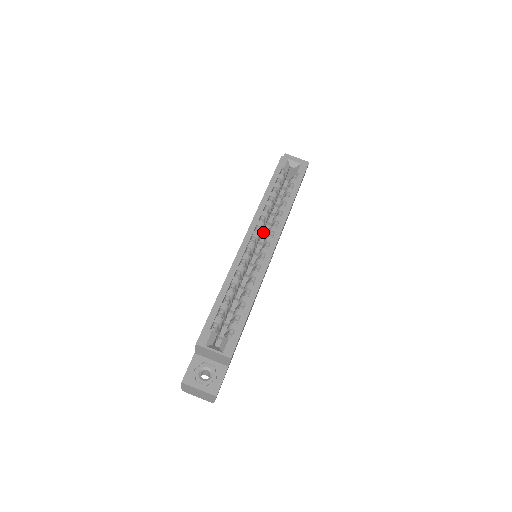
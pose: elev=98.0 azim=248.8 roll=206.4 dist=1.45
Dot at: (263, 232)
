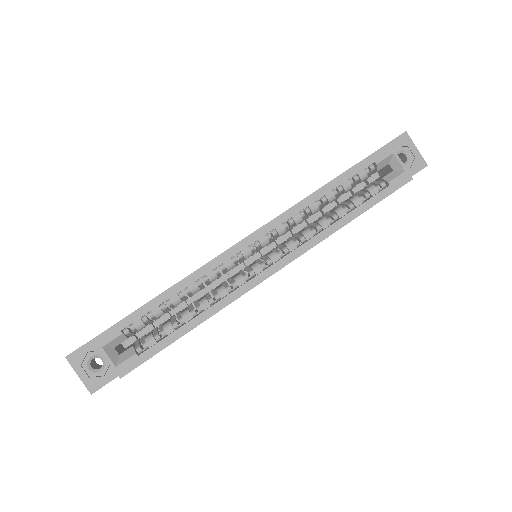
Dot at: occluded
